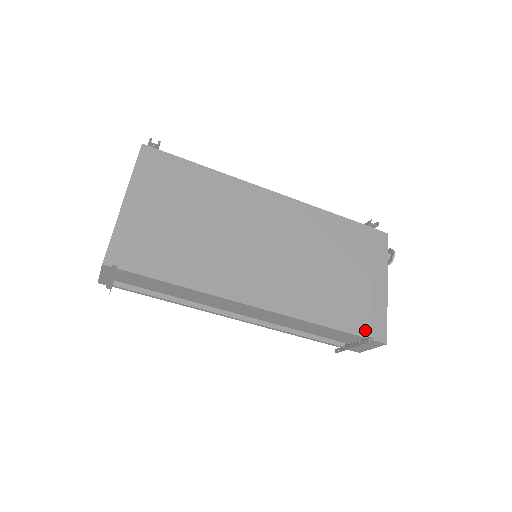
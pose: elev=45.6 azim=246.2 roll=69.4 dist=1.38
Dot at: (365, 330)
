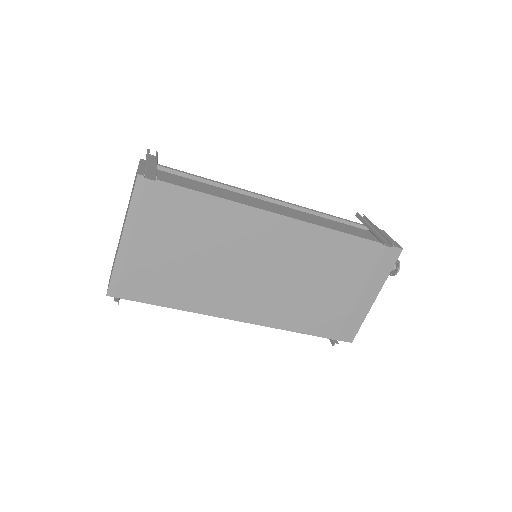
Dot at: (335, 334)
